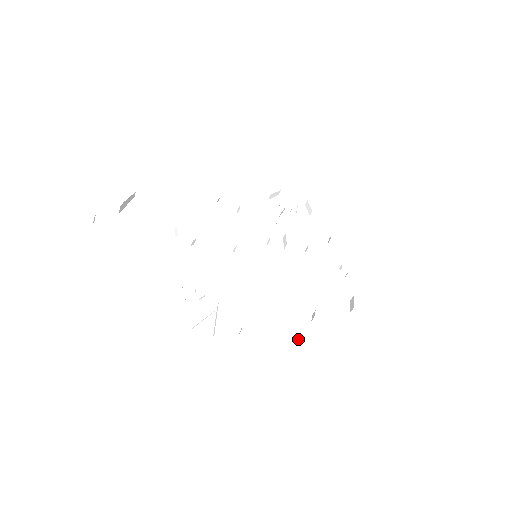
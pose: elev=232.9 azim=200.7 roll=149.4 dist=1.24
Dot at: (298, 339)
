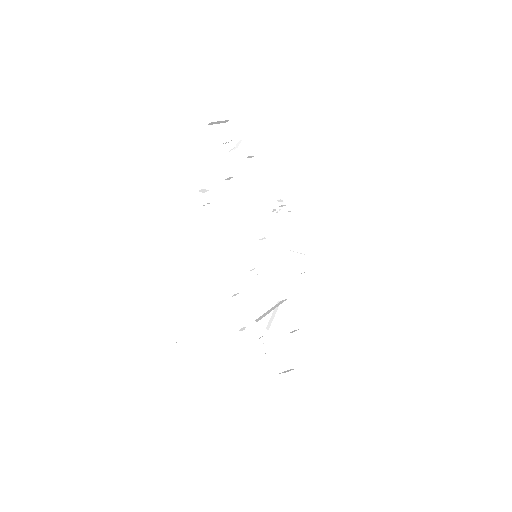
Dot at: (304, 312)
